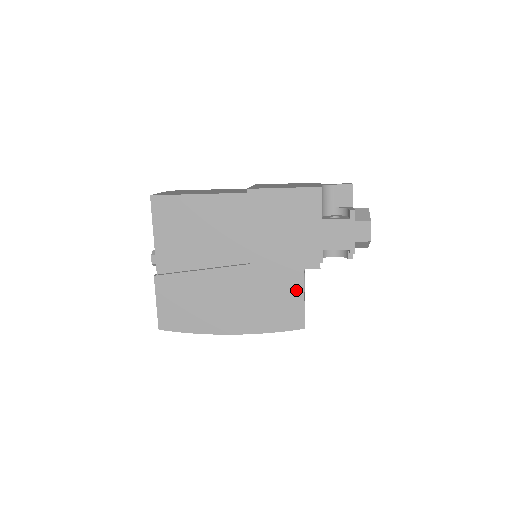
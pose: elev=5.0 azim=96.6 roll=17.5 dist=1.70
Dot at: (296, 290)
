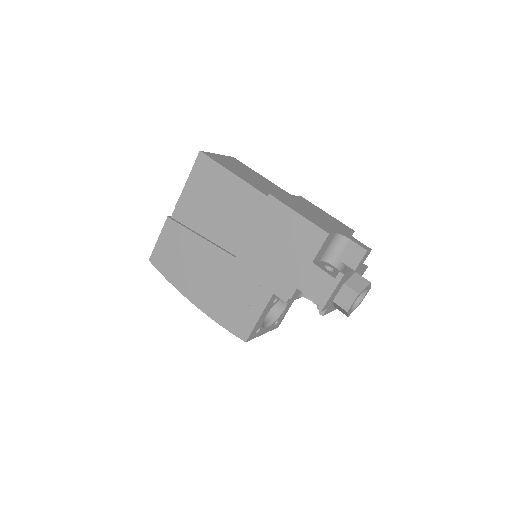
Dot at: (258, 306)
